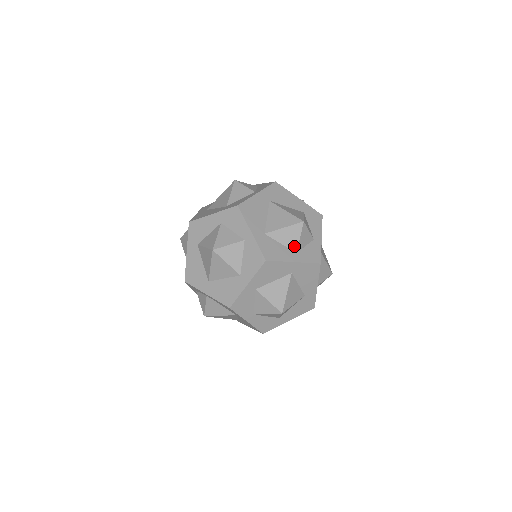
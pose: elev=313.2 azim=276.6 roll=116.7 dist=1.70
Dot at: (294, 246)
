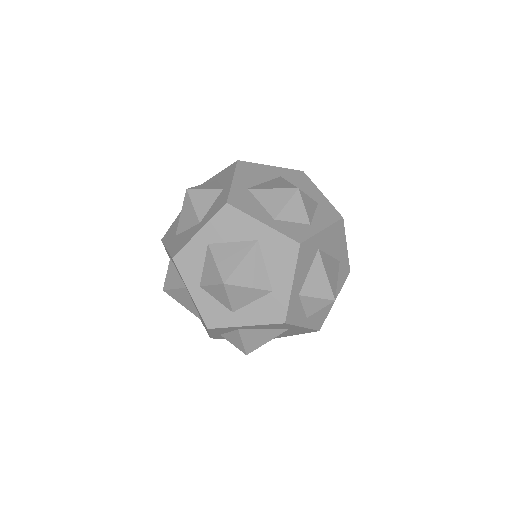
Dot at: (275, 211)
